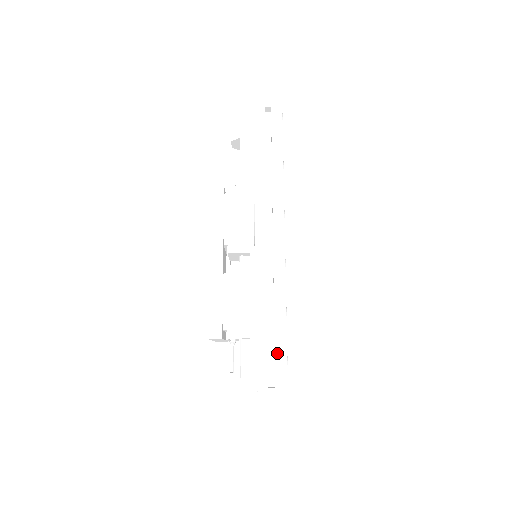
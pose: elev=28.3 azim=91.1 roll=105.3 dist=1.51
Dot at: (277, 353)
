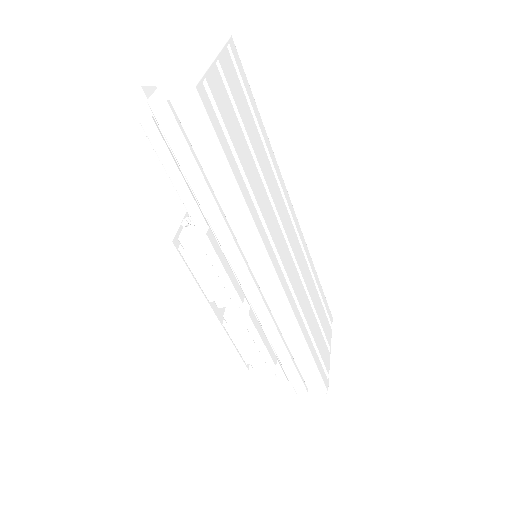
Dot at: (308, 373)
